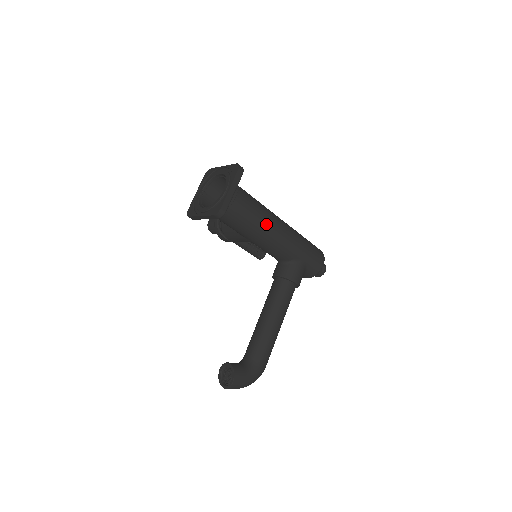
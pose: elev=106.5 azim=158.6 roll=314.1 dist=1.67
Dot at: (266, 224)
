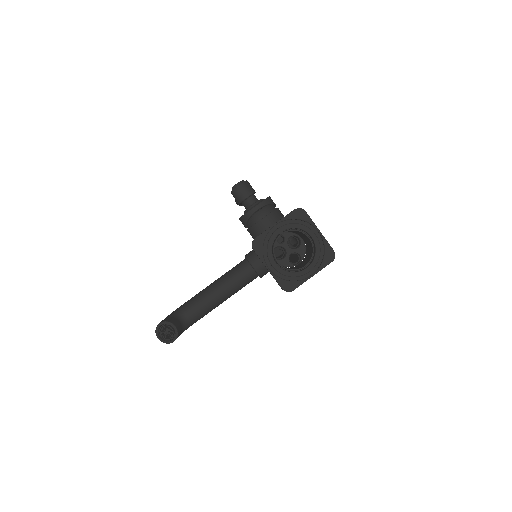
Dot at: occluded
